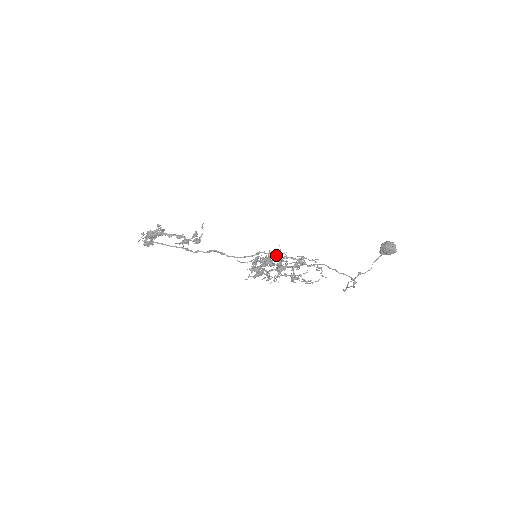
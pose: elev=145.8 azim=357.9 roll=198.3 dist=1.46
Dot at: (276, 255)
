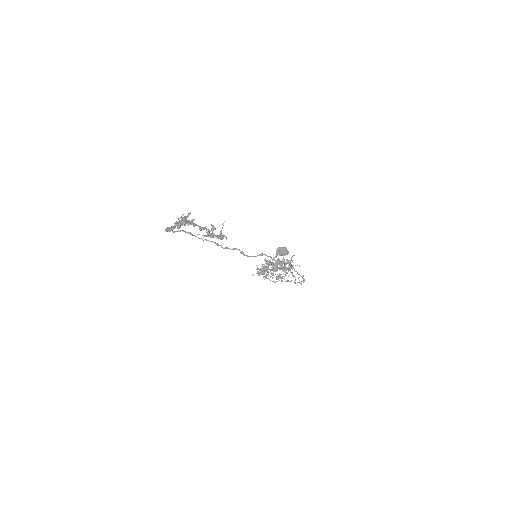
Dot at: (287, 261)
